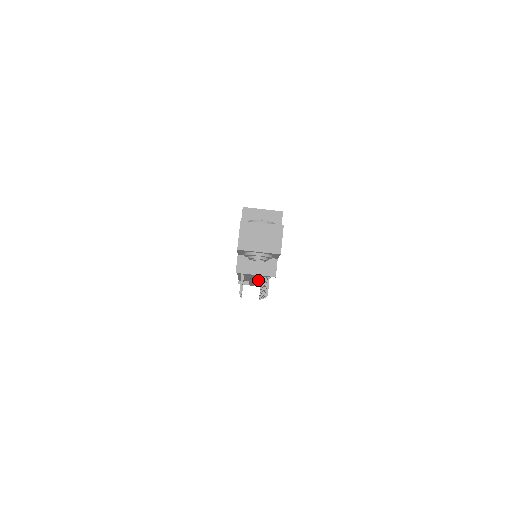
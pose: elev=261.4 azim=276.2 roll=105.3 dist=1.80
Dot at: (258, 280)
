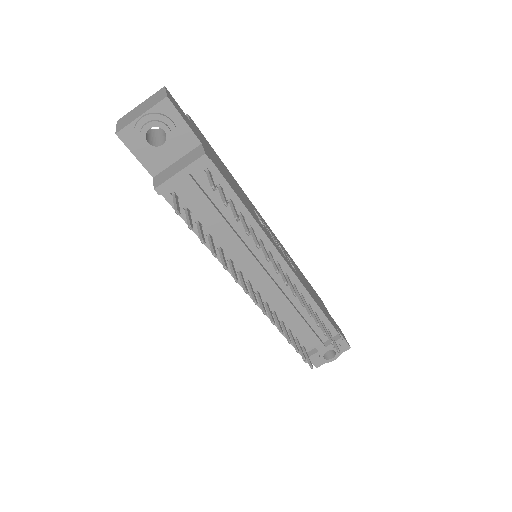
Dot at: (303, 311)
